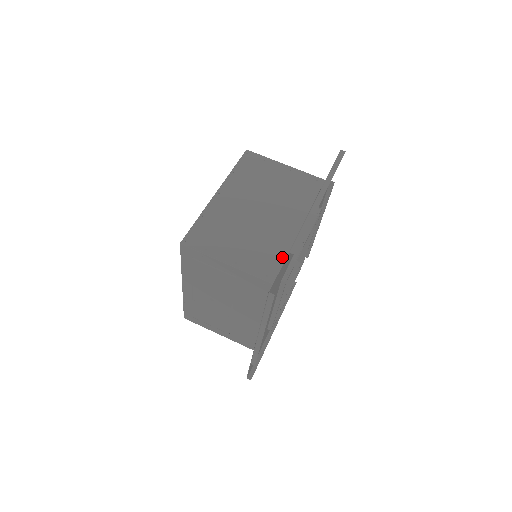
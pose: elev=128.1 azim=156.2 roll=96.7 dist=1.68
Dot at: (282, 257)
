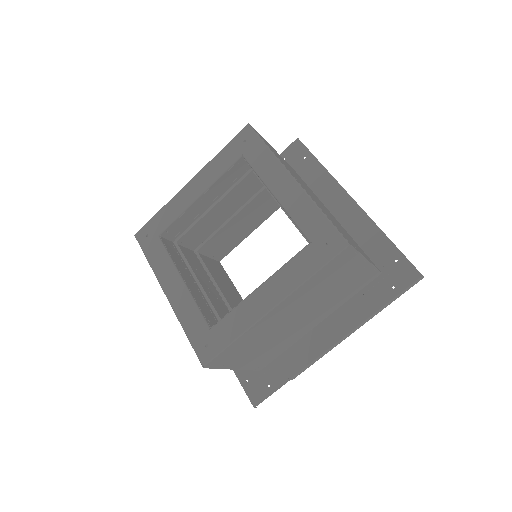
Dot at: (281, 352)
